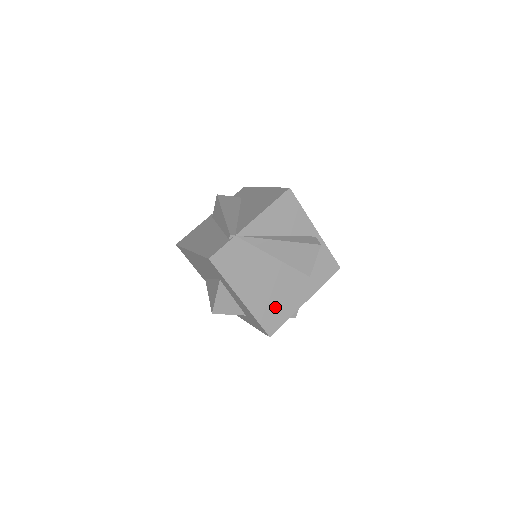
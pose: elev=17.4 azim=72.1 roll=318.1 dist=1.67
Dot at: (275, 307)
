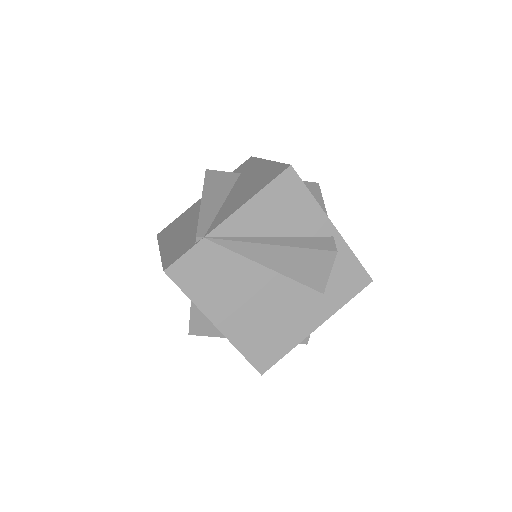
Dot at: (269, 335)
